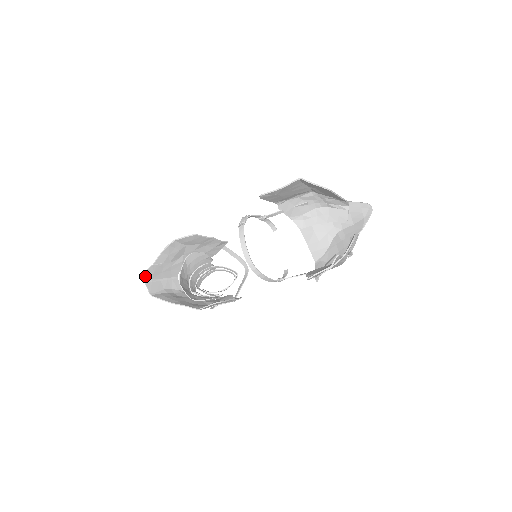
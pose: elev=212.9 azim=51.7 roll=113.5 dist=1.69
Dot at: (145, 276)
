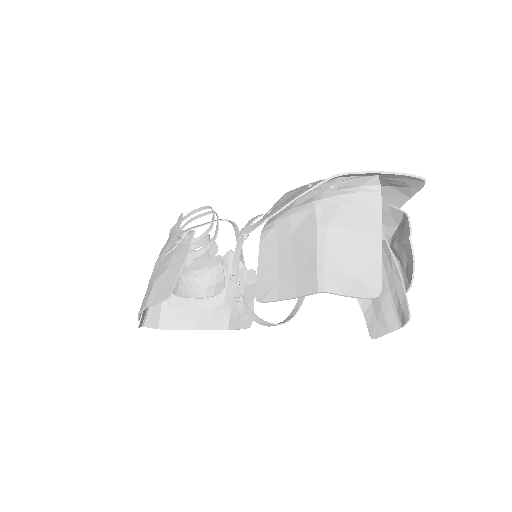
Dot at: occluded
